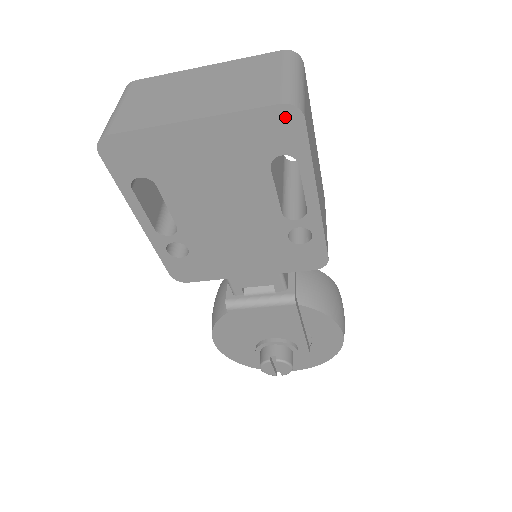
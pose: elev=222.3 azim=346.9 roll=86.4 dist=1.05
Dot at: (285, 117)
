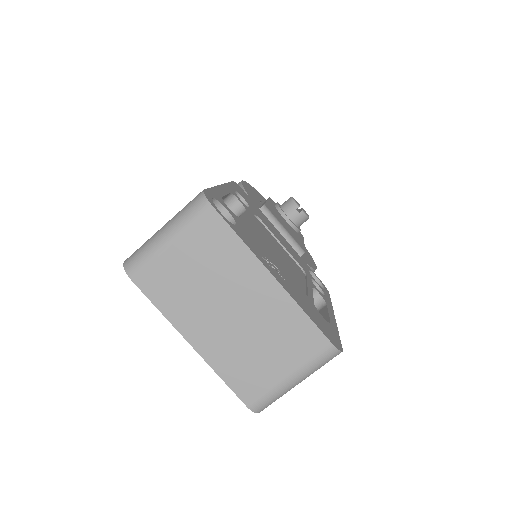
Dot at: occluded
